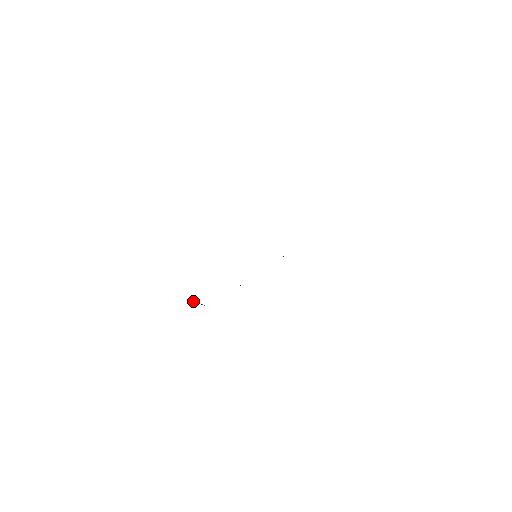
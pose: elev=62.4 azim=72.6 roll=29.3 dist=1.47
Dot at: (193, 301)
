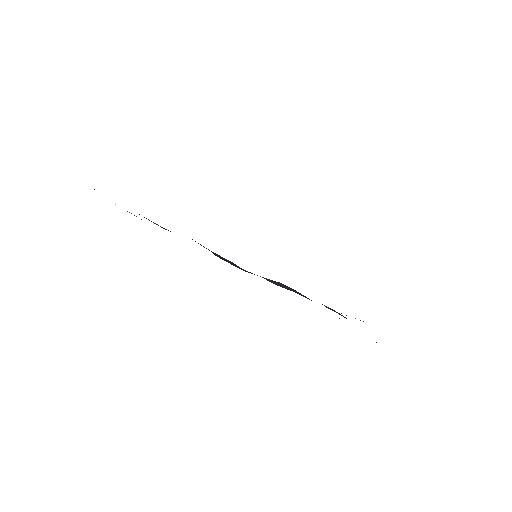
Dot at: occluded
